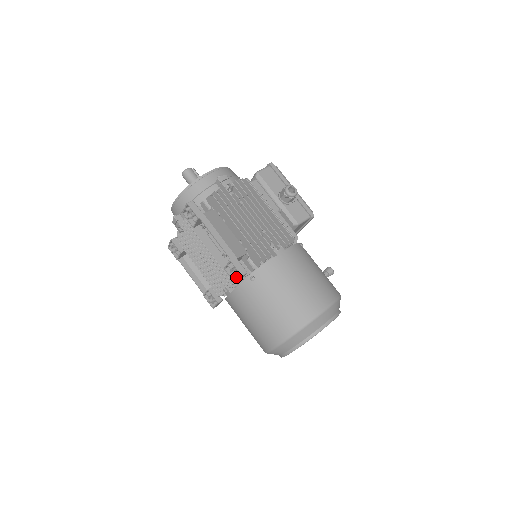
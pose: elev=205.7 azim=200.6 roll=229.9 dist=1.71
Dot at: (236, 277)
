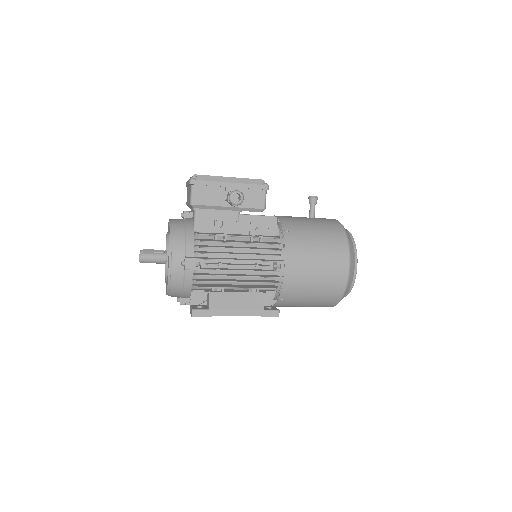
Dot at: occluded
